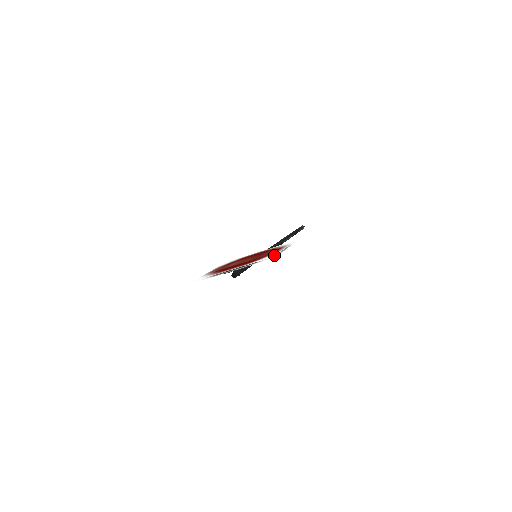
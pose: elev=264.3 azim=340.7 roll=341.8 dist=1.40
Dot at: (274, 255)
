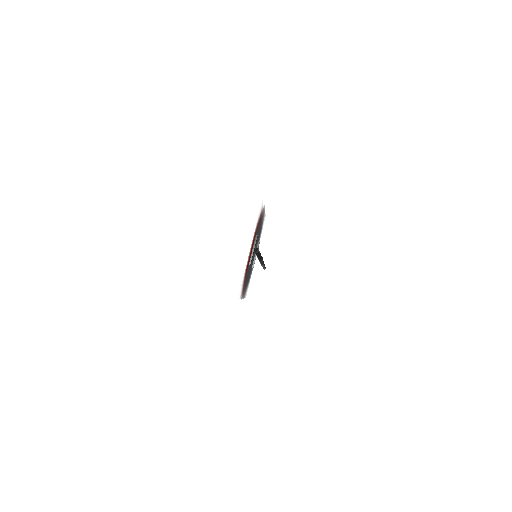
Dot at: (261, 204)
